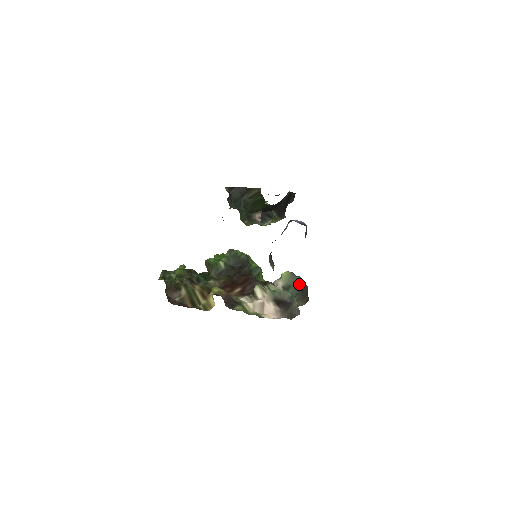
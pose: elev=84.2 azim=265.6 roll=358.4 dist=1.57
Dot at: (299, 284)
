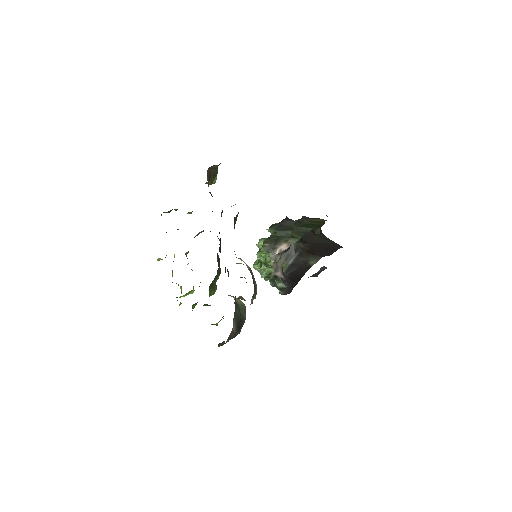
Dot at: (243, 318)
